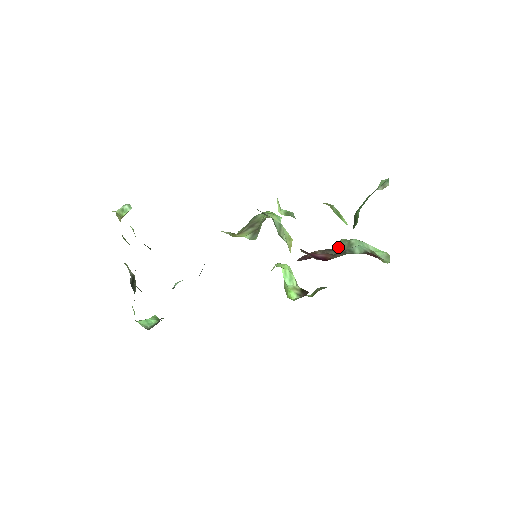
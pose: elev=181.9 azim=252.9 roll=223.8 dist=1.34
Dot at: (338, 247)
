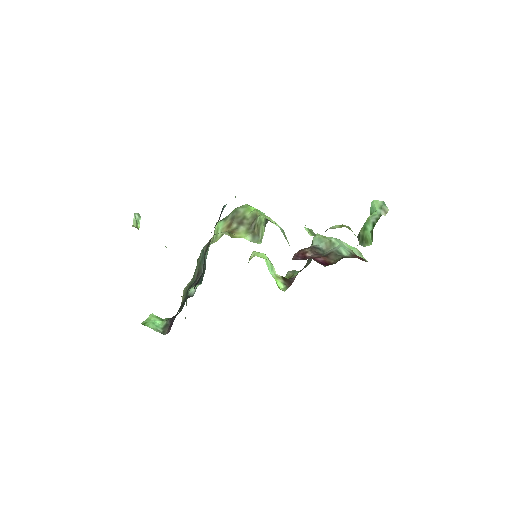
Dot at: (320, 244)
